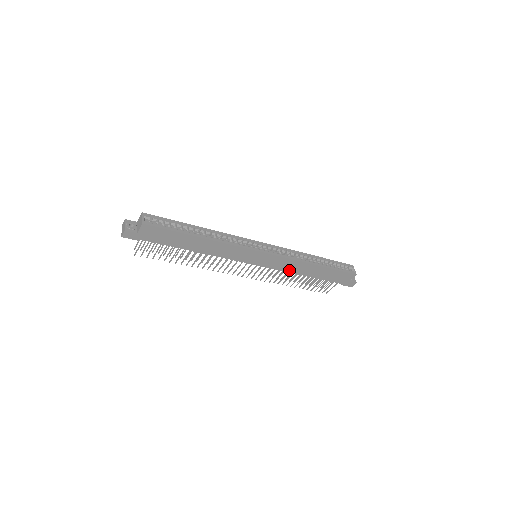
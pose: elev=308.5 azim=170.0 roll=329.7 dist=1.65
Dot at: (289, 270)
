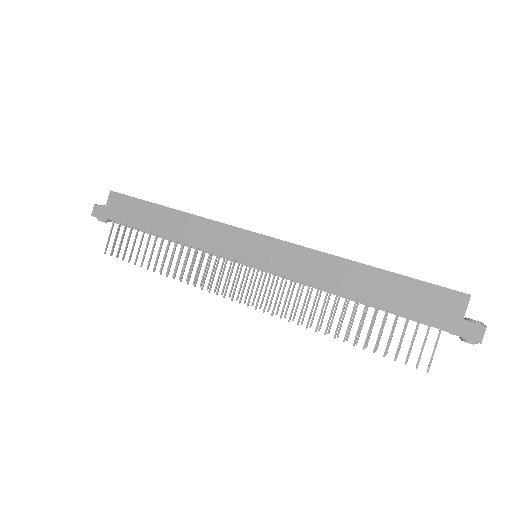
Dot at: (312, 279)
